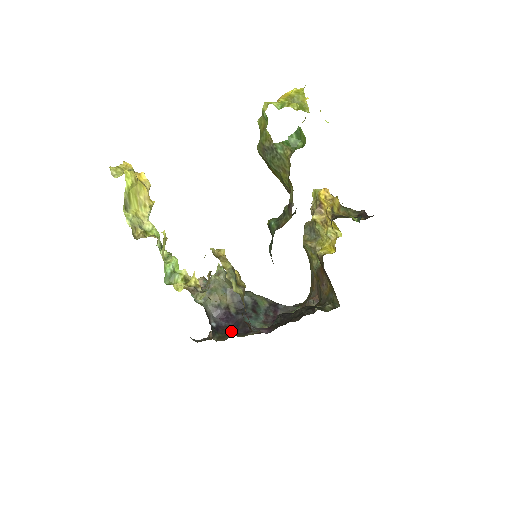
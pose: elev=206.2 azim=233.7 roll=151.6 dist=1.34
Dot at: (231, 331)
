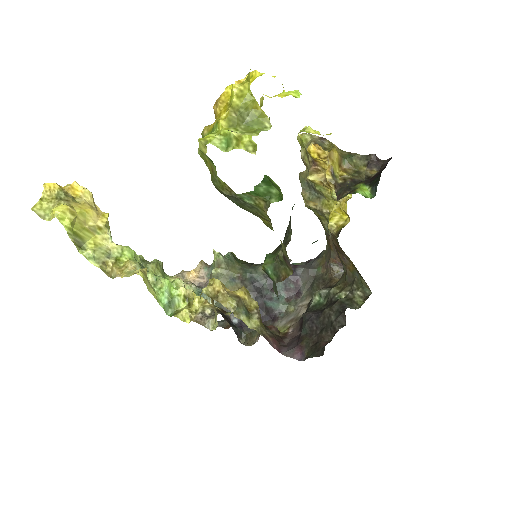
Dot at: occluded
